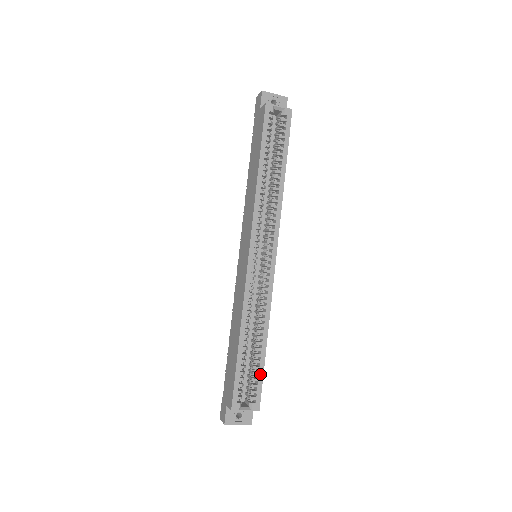
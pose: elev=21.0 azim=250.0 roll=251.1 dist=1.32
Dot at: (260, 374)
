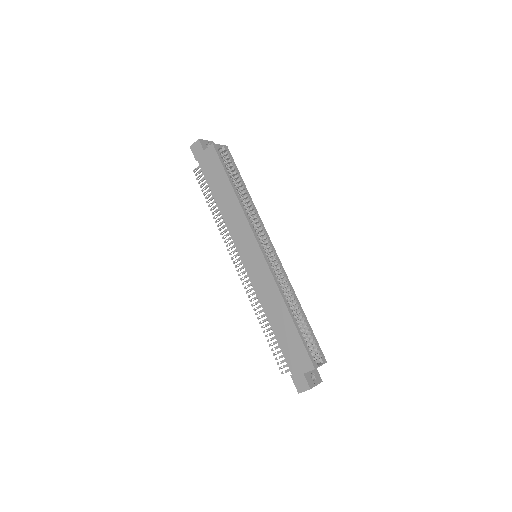
Dot at: (312, 334)
